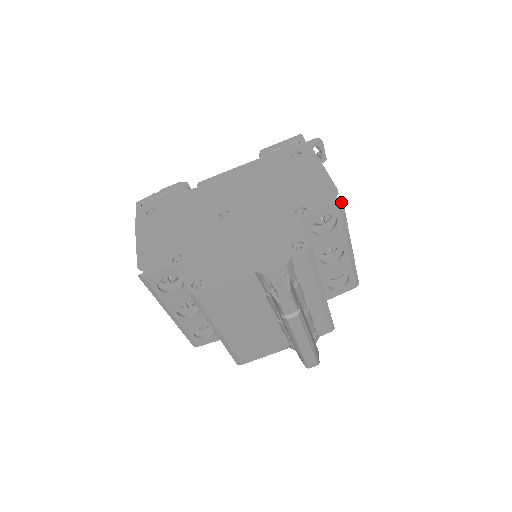
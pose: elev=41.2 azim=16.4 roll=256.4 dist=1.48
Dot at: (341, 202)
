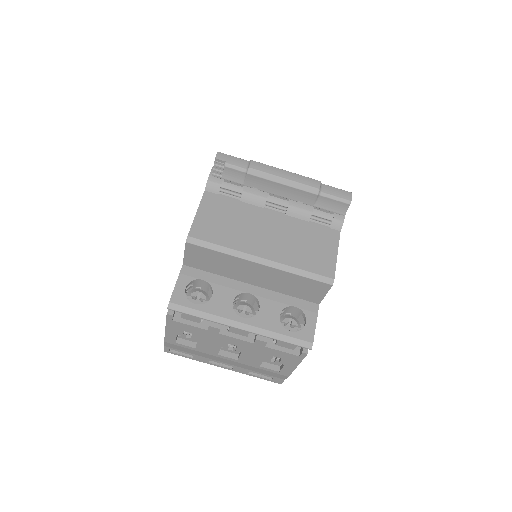
Dot at: occluded
